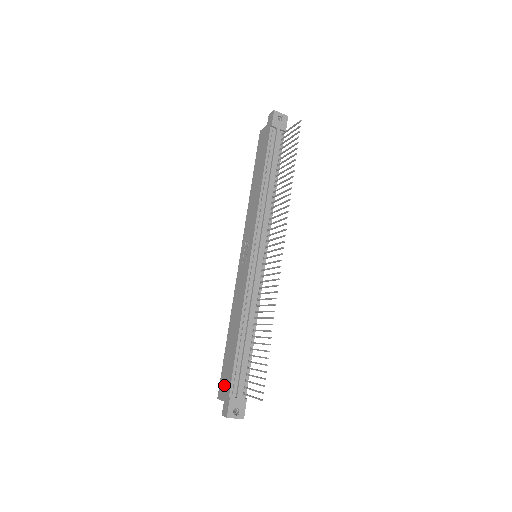
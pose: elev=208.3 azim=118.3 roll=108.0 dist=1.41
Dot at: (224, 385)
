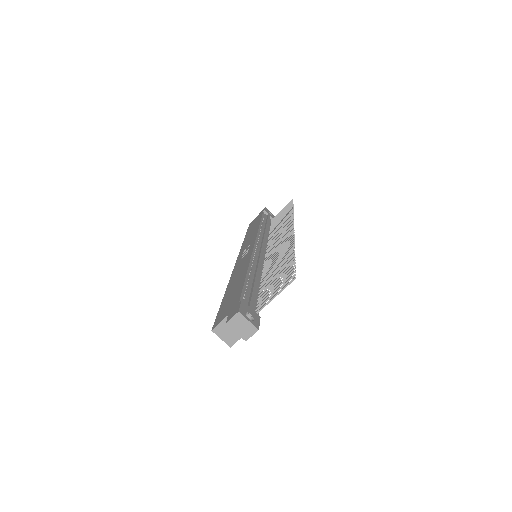
Dot at: (226, 309)
